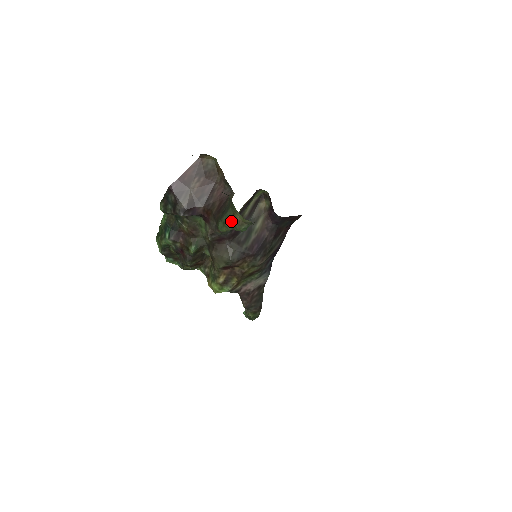
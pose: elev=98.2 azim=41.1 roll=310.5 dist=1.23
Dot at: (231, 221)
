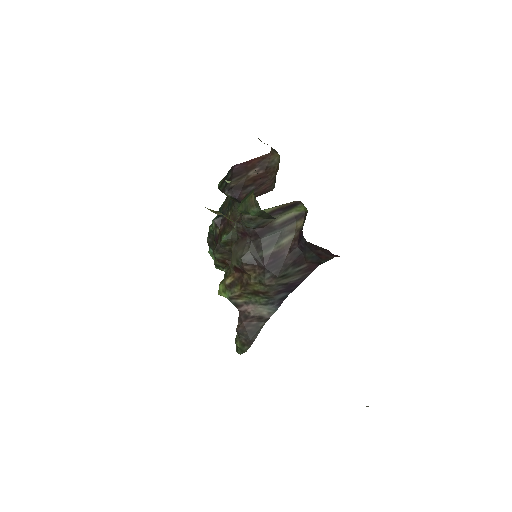
Dot at: (247, 200)
